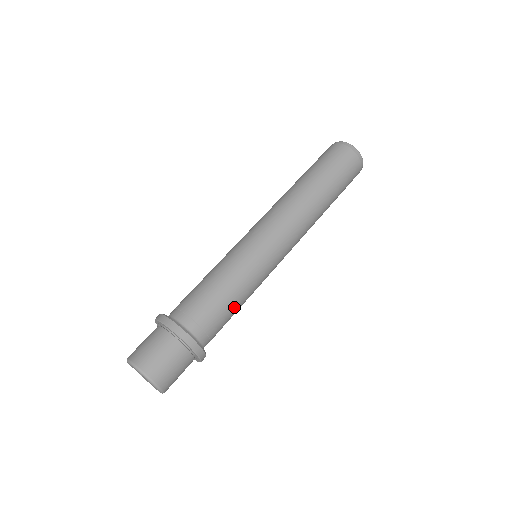
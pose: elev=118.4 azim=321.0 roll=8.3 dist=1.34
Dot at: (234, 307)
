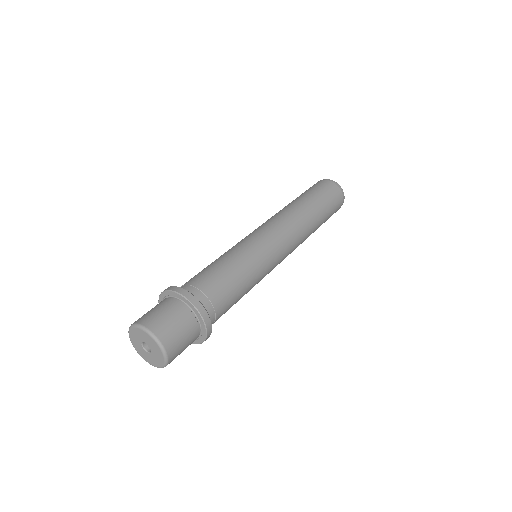
Dot at: (239, 291)
